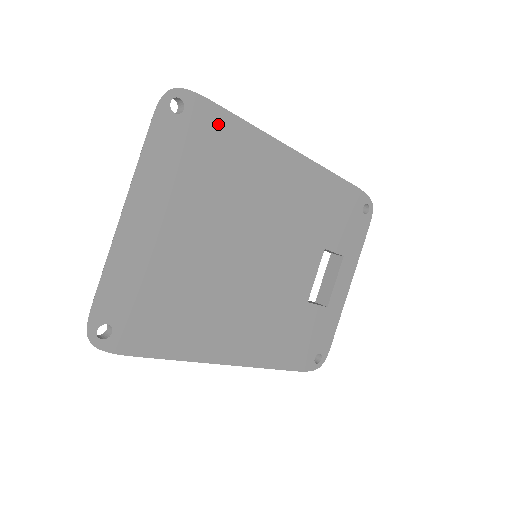
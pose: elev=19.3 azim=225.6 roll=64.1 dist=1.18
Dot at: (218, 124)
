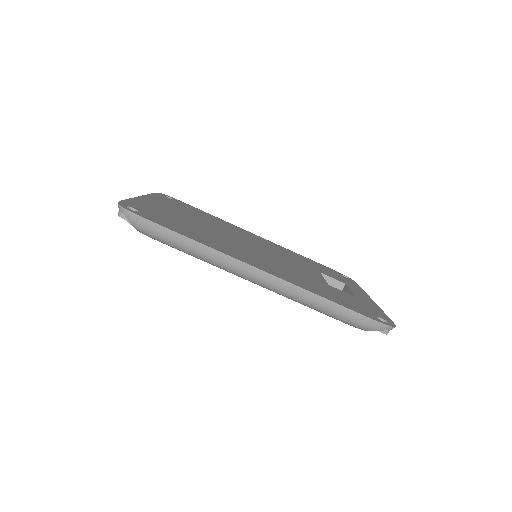
Dot at: occluded
